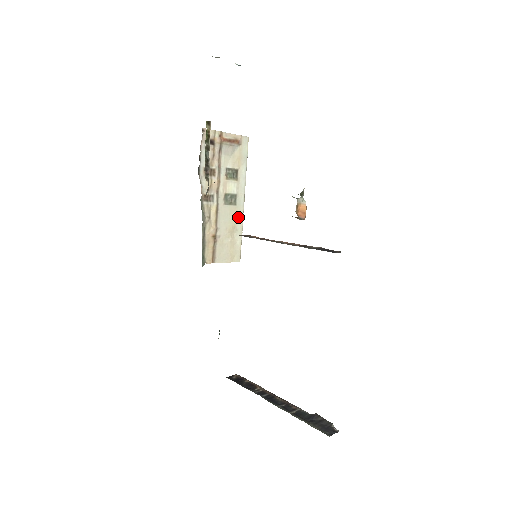
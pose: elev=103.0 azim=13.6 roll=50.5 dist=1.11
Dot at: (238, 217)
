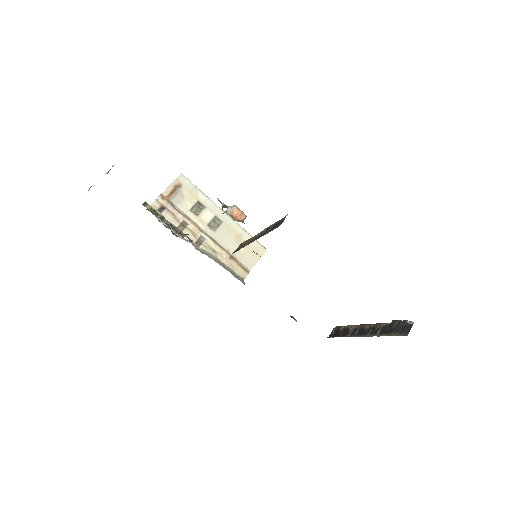
Dot at: (233, 227)
